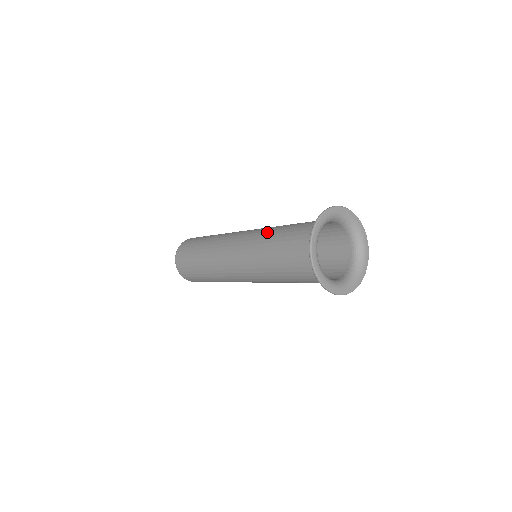
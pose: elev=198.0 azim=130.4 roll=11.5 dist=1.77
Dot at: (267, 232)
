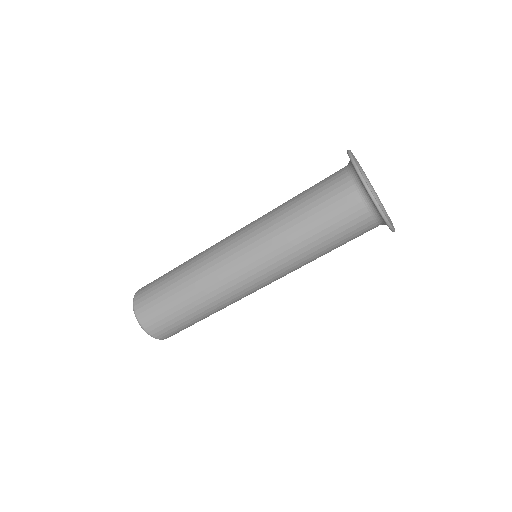
Dot at: (277, 214)
